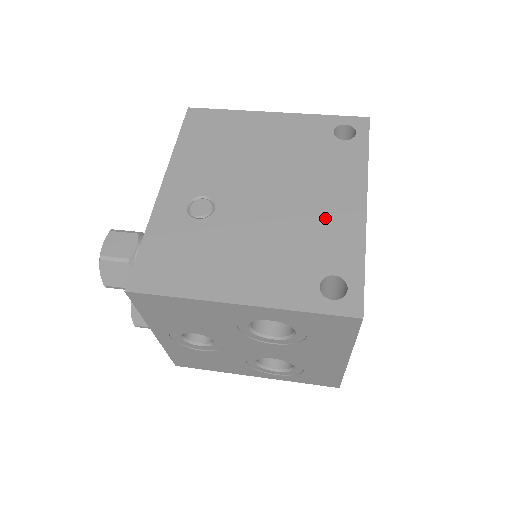
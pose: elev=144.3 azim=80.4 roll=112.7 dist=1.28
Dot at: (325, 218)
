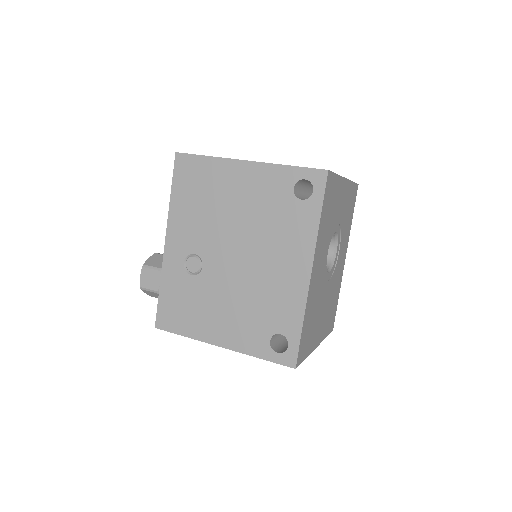
Dot at: (278, 284)
